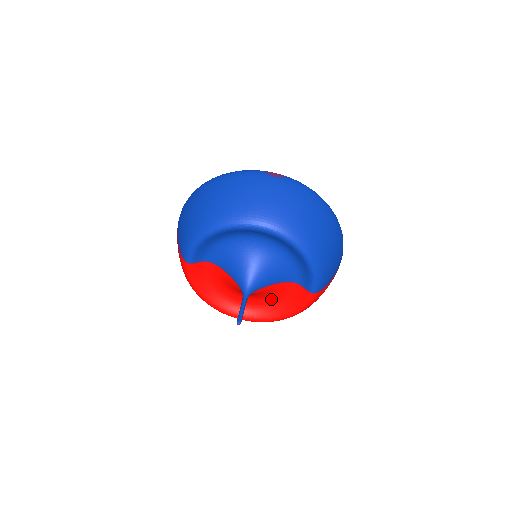
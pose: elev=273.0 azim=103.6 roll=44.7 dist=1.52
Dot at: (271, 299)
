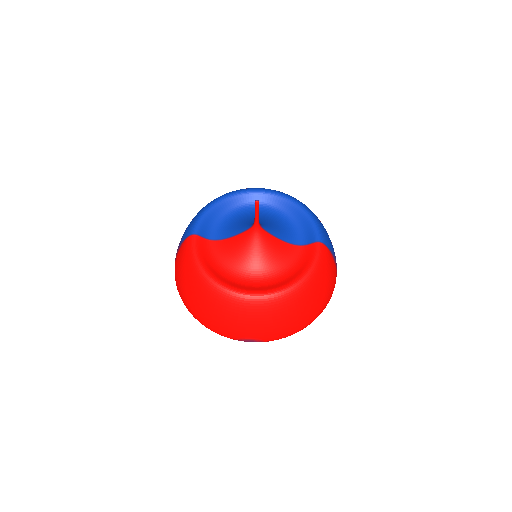
Dot at: (280, 271)
